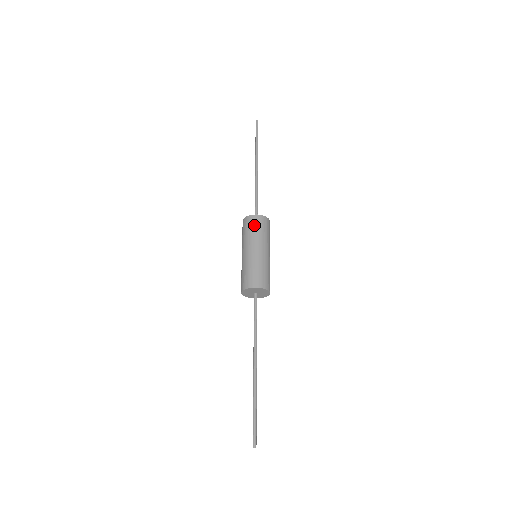
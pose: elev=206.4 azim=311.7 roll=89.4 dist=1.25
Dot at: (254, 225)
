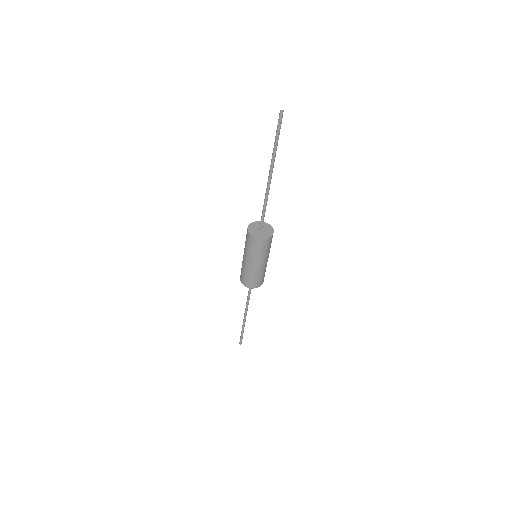
Dot at: (250, 244)
